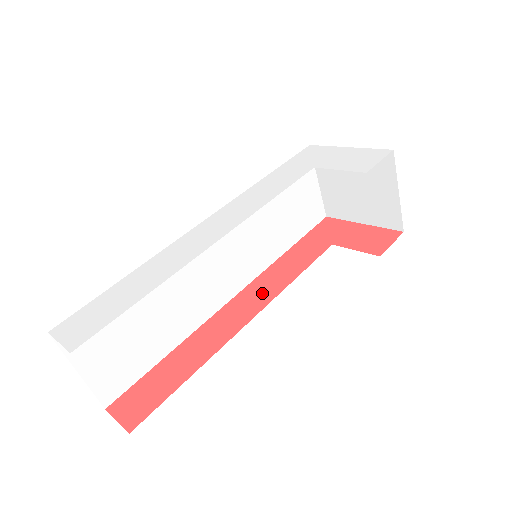
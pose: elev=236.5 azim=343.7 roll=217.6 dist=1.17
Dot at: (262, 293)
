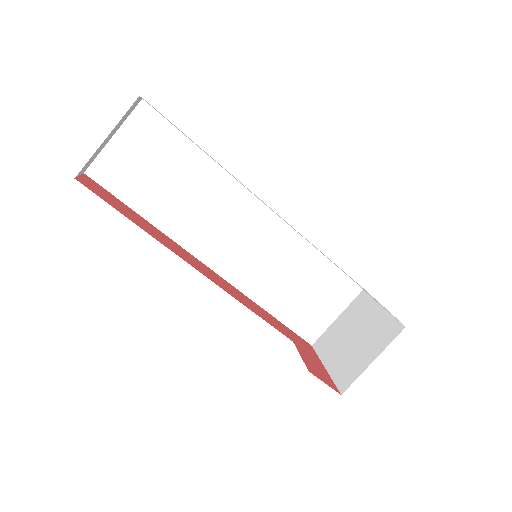
Dot at: (224, 285)
